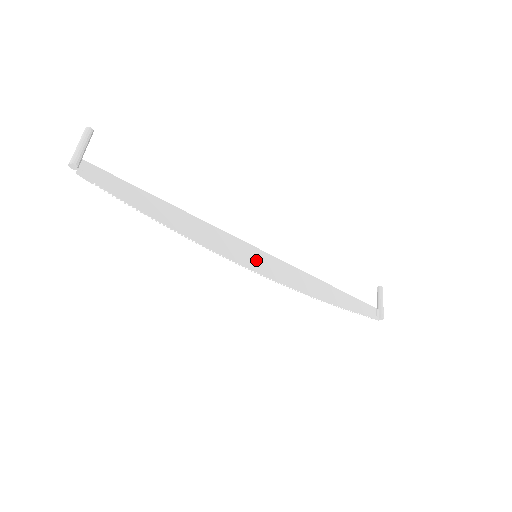
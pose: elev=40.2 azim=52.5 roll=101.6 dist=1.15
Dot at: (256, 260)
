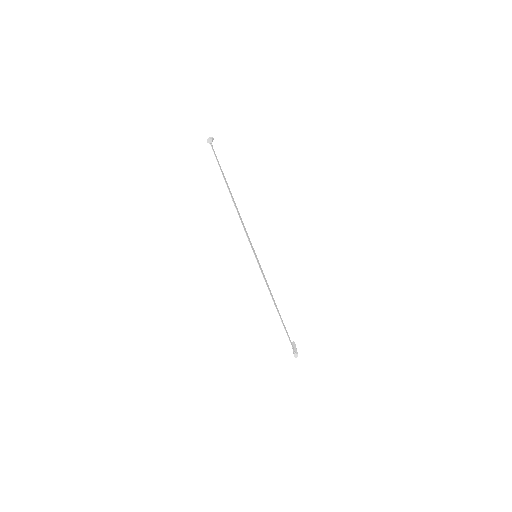
Dot at: (256, 257)
